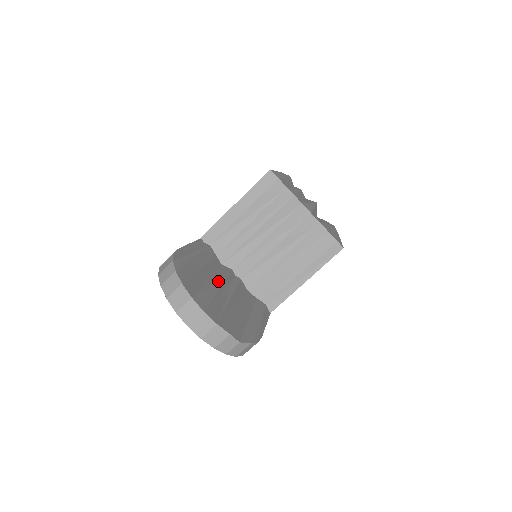
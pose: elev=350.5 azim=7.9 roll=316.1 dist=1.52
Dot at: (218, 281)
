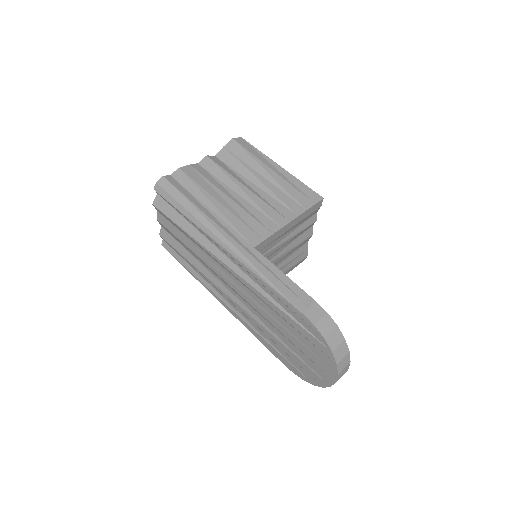
Dot at: occluded
